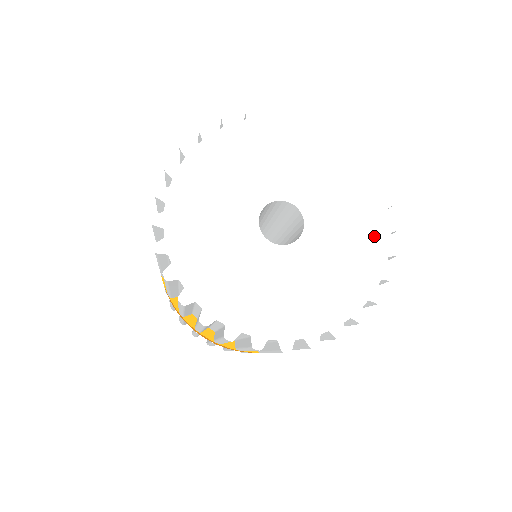
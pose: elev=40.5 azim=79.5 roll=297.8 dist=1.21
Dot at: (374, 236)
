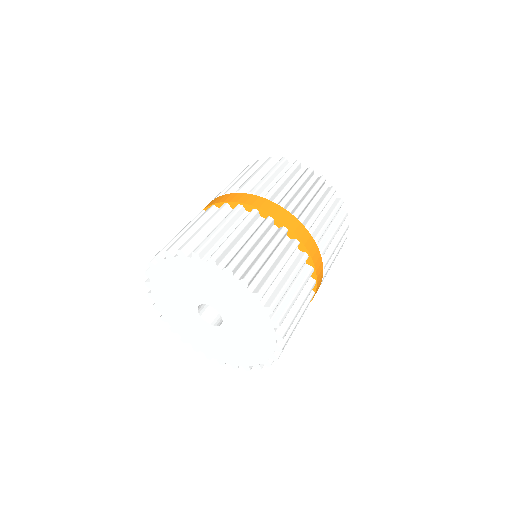
Dot at: (260, 318)
